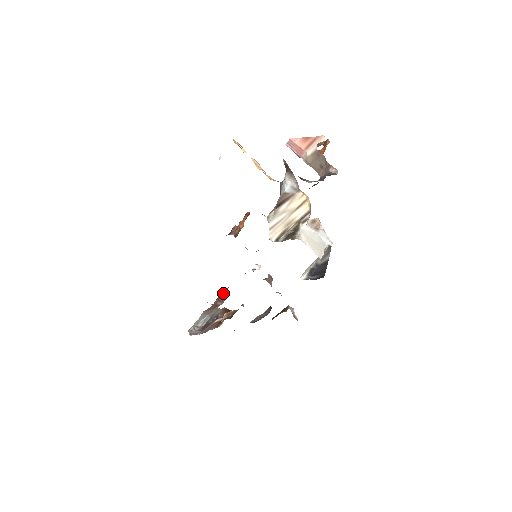
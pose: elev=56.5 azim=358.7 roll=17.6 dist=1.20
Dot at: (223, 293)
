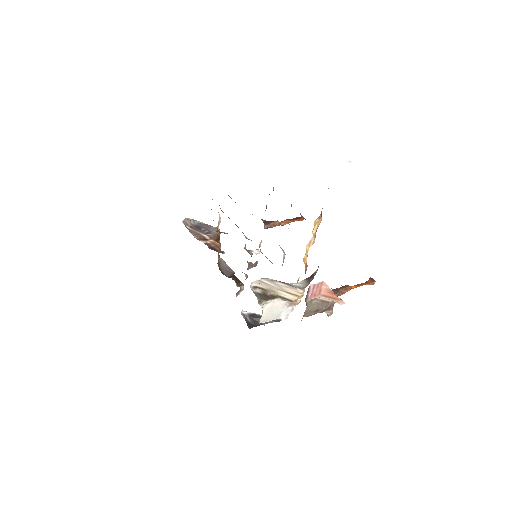
Dot at: occluded
